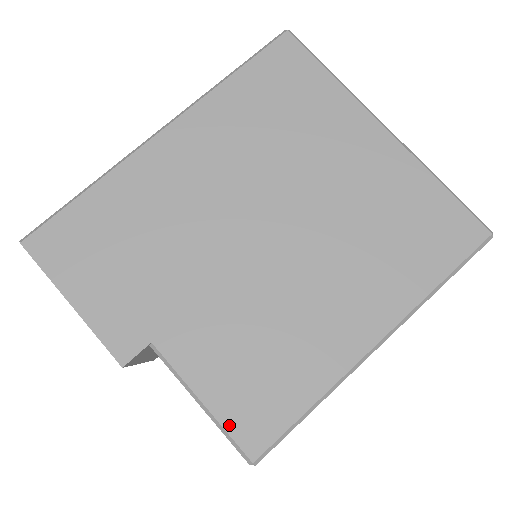
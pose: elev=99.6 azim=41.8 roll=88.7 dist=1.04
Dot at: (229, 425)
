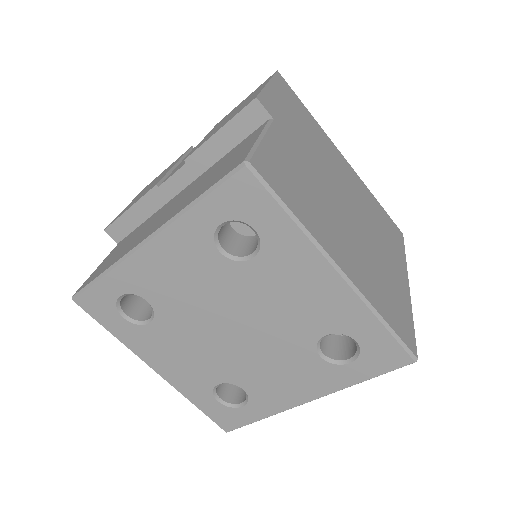
Dot at: (260, 152)
